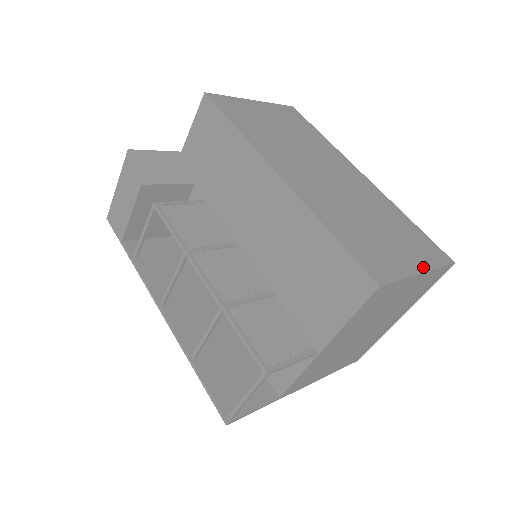
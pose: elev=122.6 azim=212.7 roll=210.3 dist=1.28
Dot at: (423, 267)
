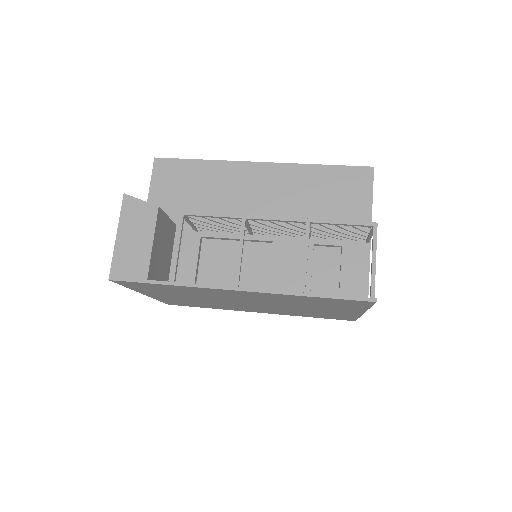
Dot at: occluded
